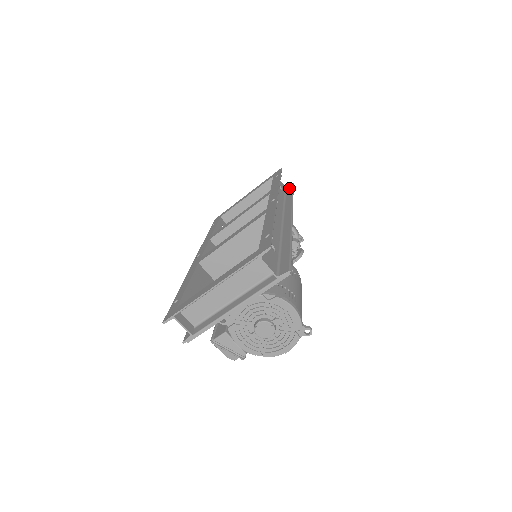
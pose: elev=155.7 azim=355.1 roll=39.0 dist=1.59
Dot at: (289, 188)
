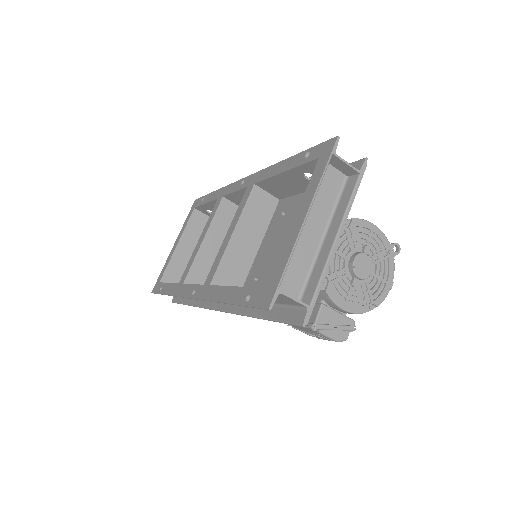
Dot at: occluded
